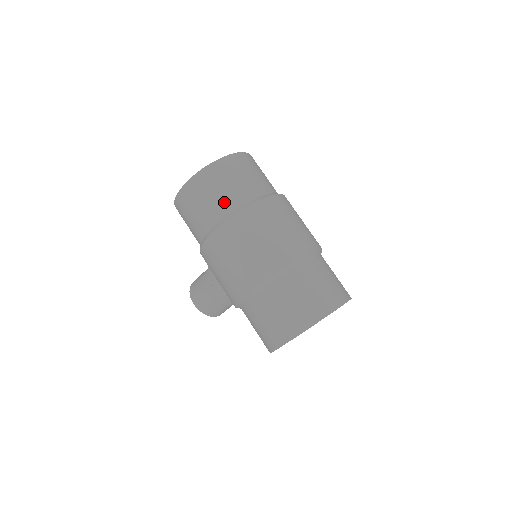
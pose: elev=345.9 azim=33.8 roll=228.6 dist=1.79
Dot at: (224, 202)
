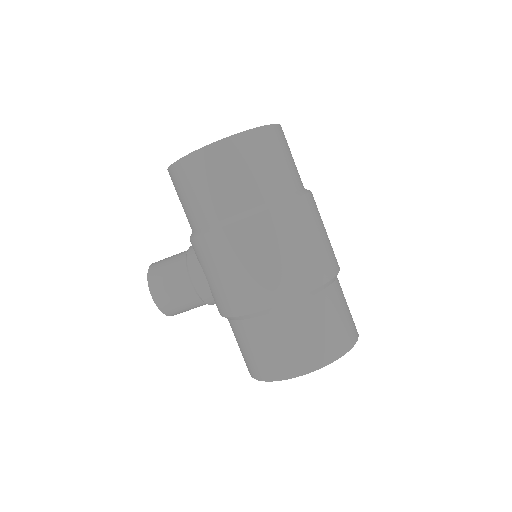
Dot at: (262, 185)
